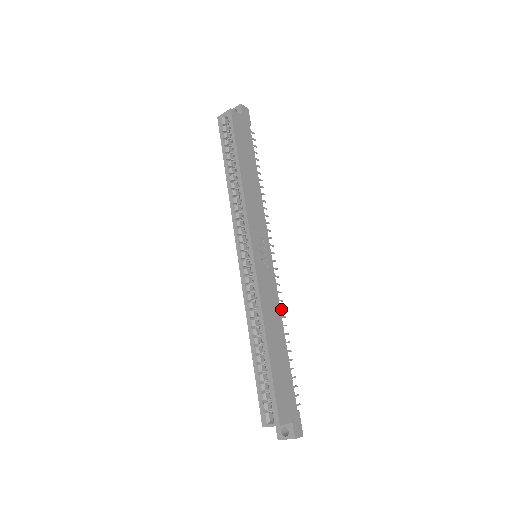
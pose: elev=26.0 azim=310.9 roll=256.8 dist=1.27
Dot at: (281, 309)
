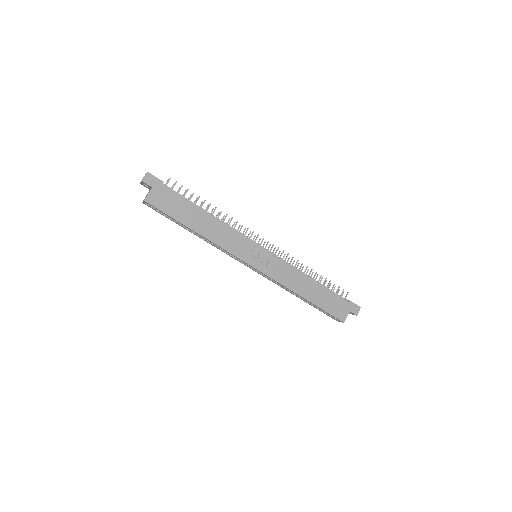
Dot at: occluded
